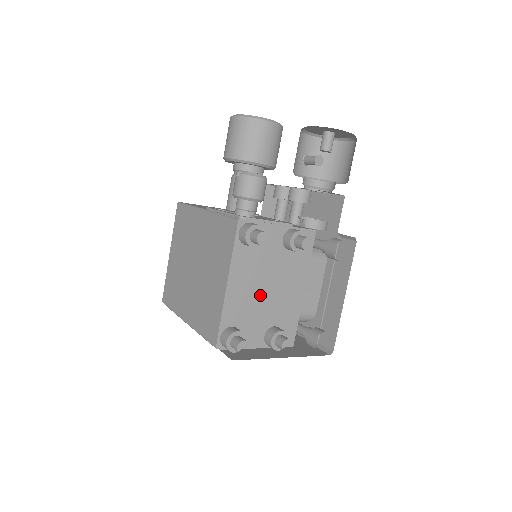
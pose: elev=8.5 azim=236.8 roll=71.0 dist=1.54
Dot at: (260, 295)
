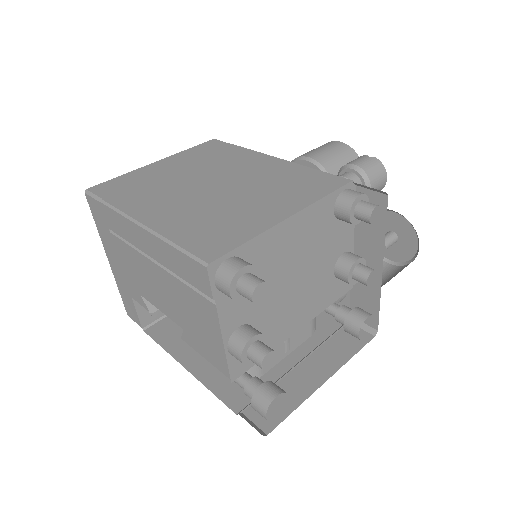
Dot at: (286, 275)
